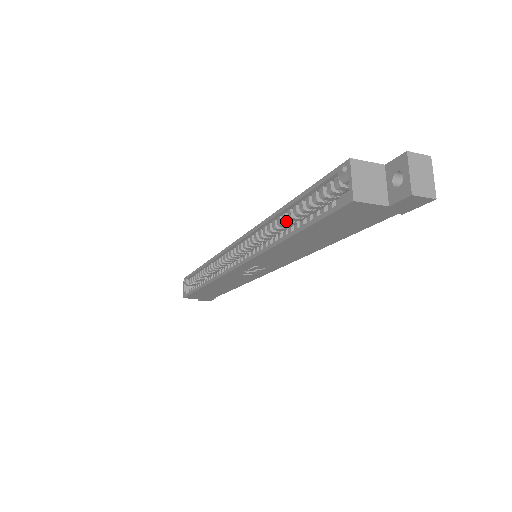
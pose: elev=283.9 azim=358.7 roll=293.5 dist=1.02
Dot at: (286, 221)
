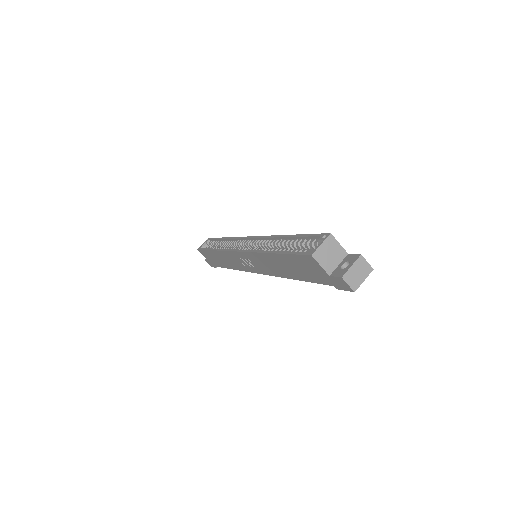
Dot at: (282, 244)
